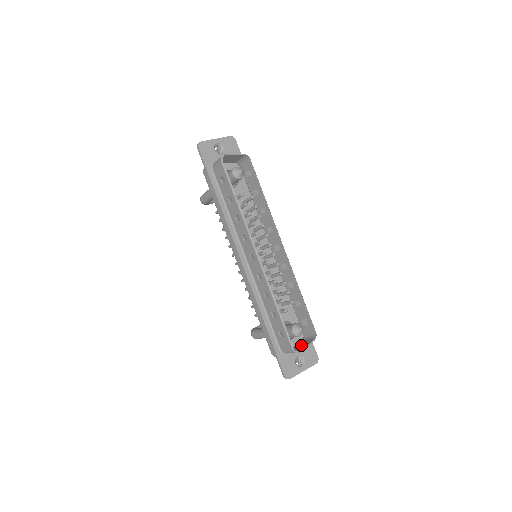
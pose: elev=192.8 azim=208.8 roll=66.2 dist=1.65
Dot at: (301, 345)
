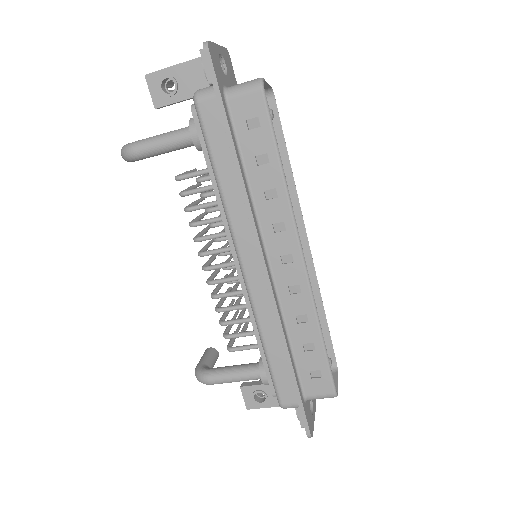
Dot at: occluded
